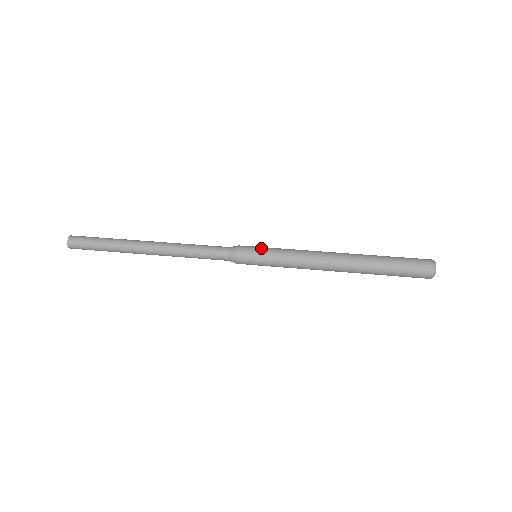
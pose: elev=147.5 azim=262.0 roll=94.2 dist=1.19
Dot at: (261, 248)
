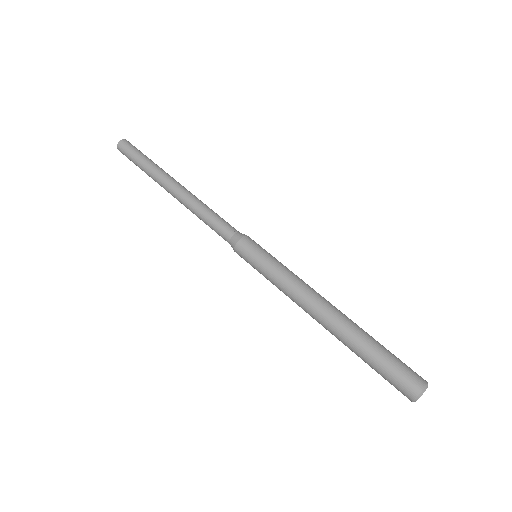
Dot at: occluded
